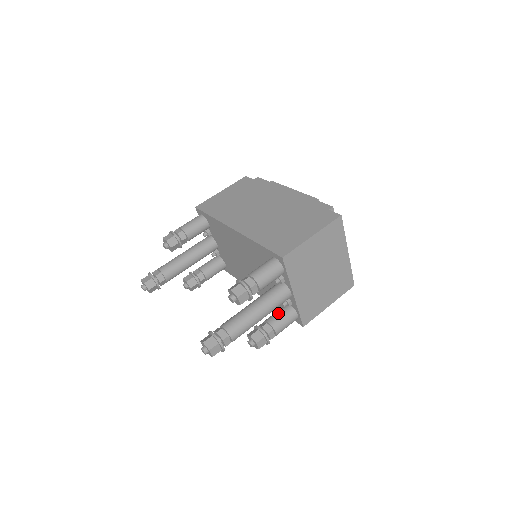
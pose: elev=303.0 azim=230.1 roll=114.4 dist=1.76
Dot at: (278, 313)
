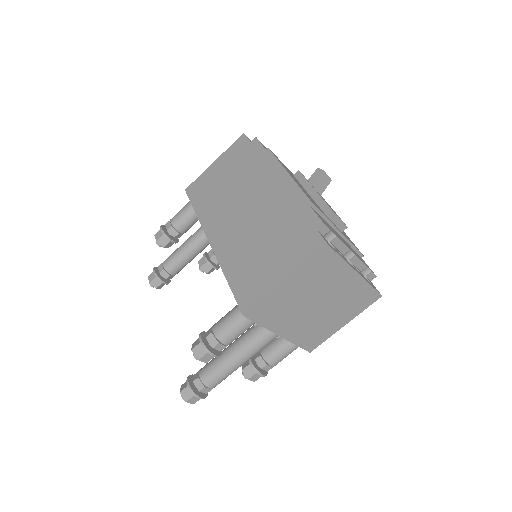
Dot at: (273, 343)
